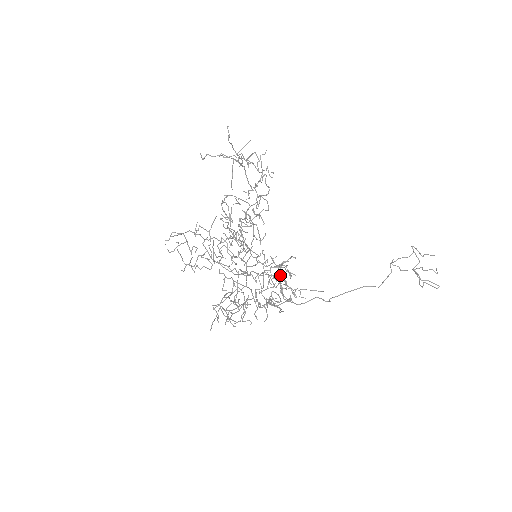
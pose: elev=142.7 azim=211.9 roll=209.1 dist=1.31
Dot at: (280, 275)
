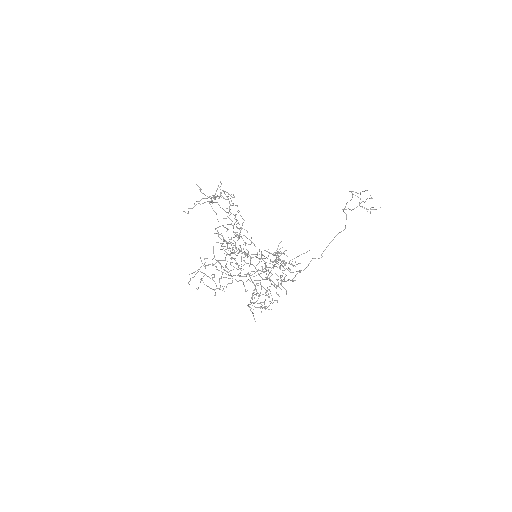
Dot at: occluded
